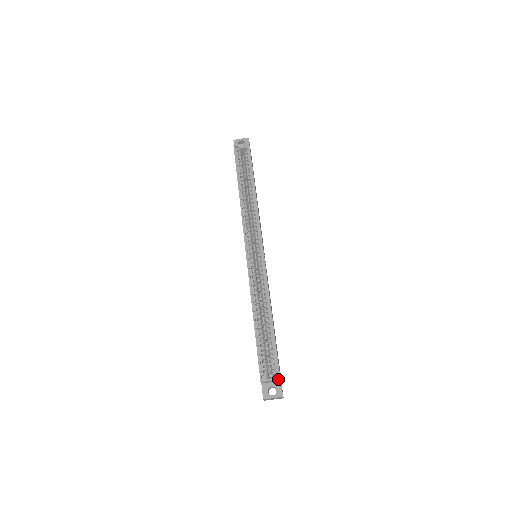
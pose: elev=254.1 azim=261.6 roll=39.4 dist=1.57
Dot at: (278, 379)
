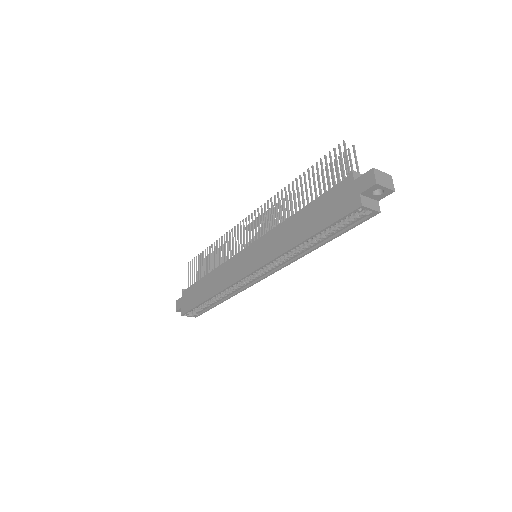
Dot at: (195, 317)
